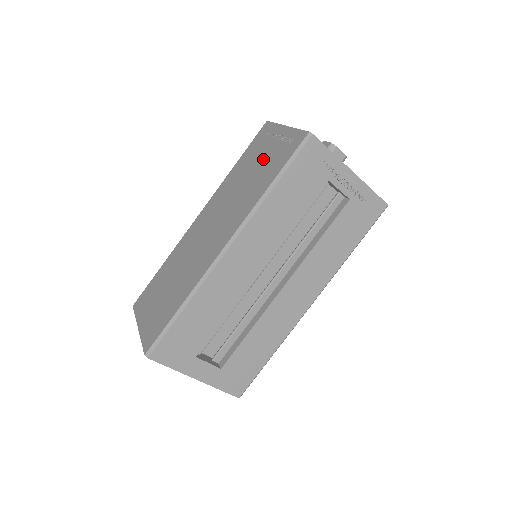
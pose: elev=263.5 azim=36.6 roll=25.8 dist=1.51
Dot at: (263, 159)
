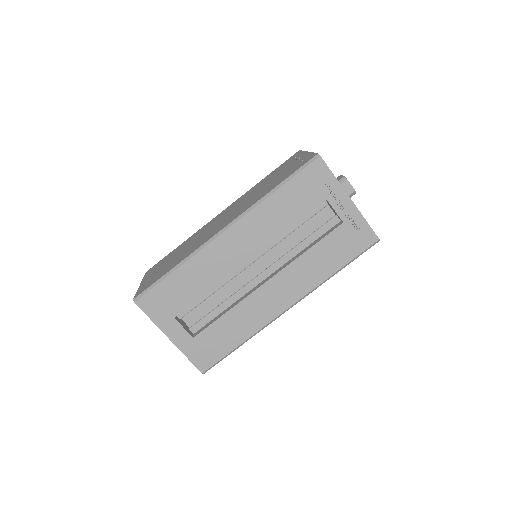
Dot at: (281, 173)
